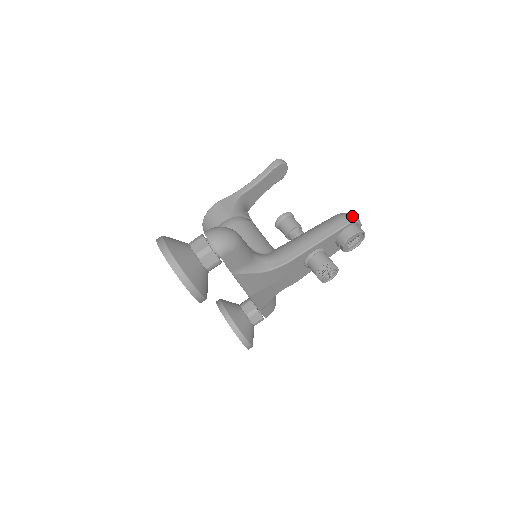
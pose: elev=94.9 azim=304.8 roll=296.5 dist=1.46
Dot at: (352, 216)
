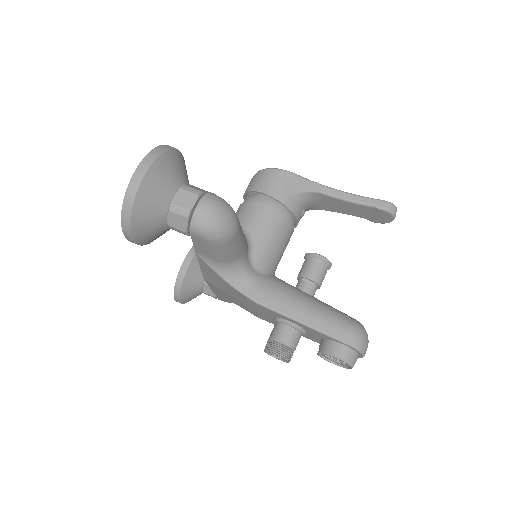
Dot at: (363, 342)
